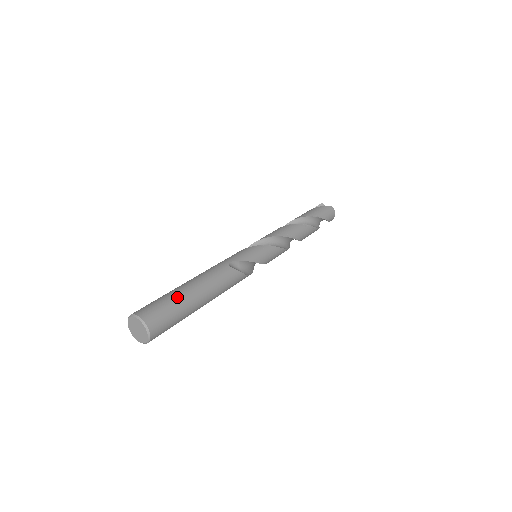
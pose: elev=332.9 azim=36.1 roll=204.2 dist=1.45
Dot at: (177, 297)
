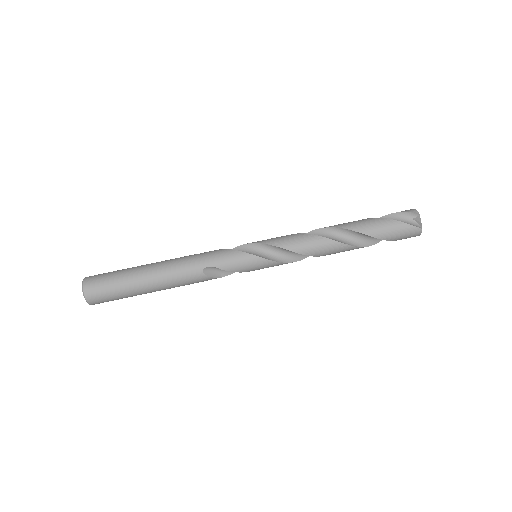
Dot at: (127, 287)
